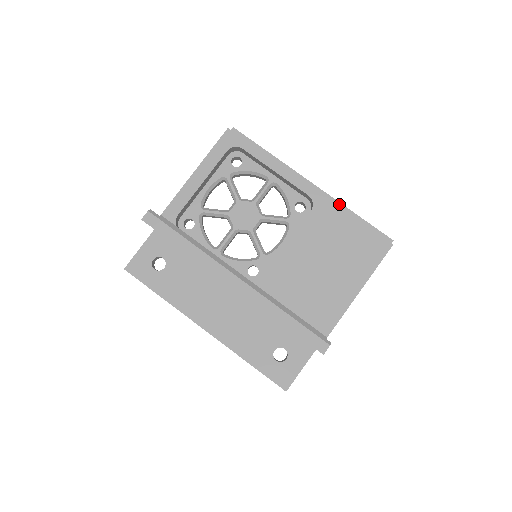
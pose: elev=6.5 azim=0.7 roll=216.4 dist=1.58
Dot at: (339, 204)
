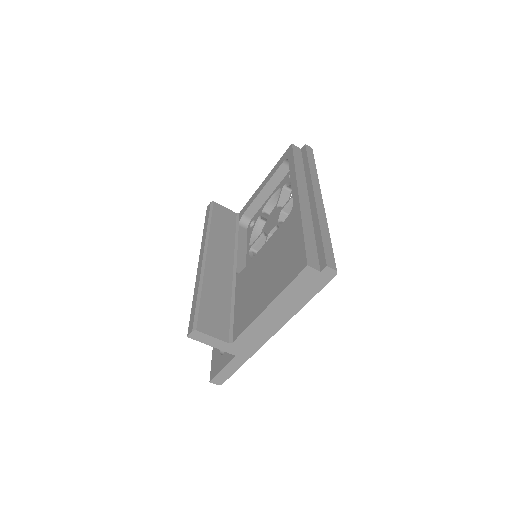
Dot at: (316, 217)
